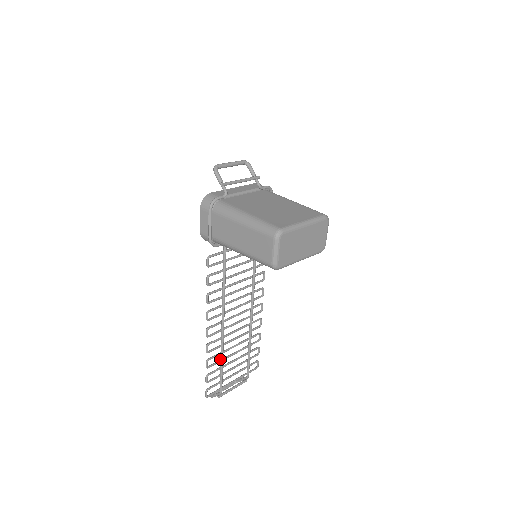
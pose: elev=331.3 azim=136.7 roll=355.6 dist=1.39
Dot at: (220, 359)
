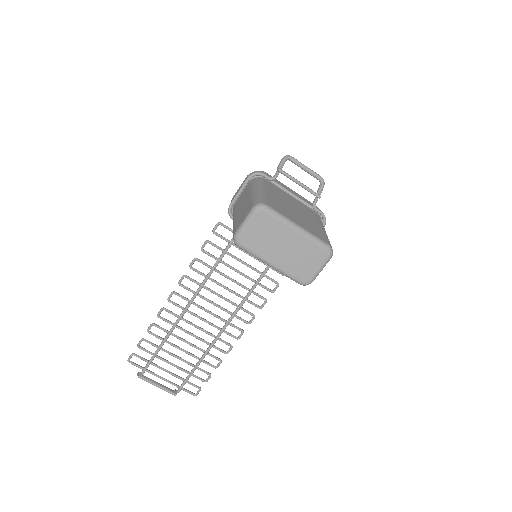
Dot at: (165, 337)
